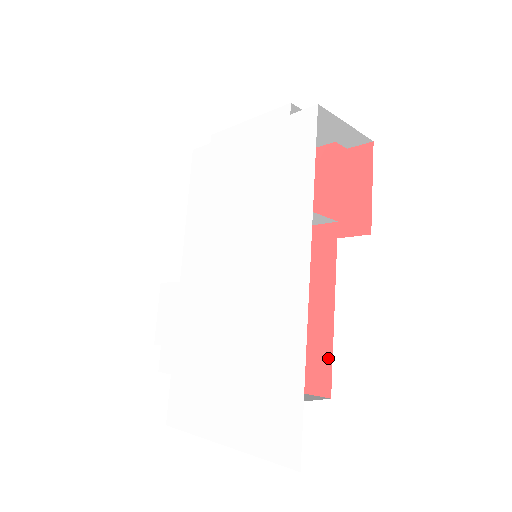
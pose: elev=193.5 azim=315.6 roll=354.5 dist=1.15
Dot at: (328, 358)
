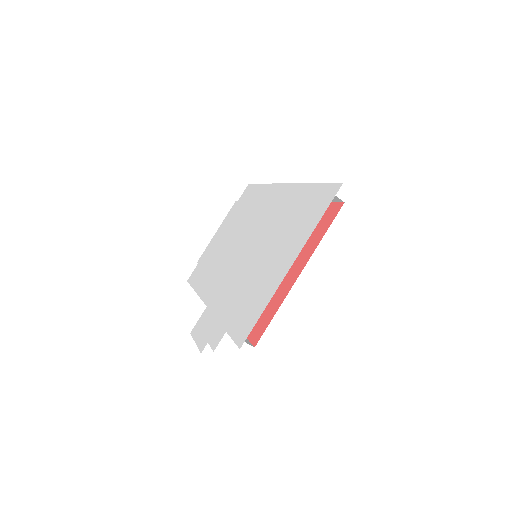
Dot at: occluded
